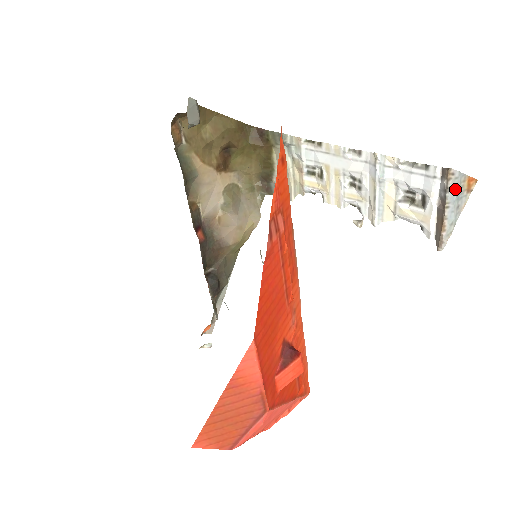
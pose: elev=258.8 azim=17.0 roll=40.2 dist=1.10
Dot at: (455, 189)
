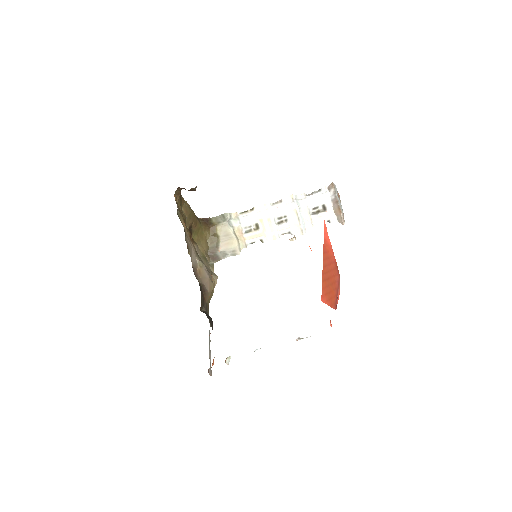
Dot at: (337, 193)
